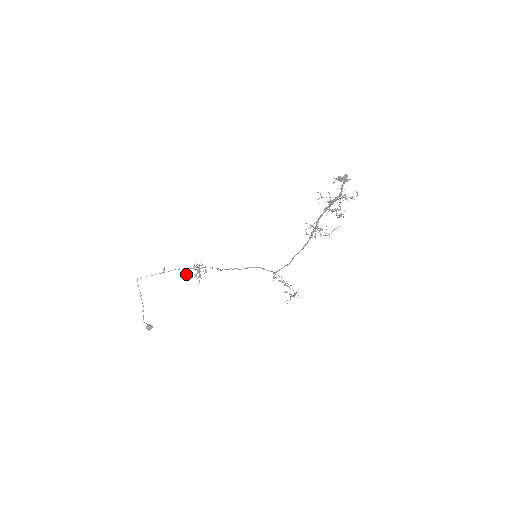
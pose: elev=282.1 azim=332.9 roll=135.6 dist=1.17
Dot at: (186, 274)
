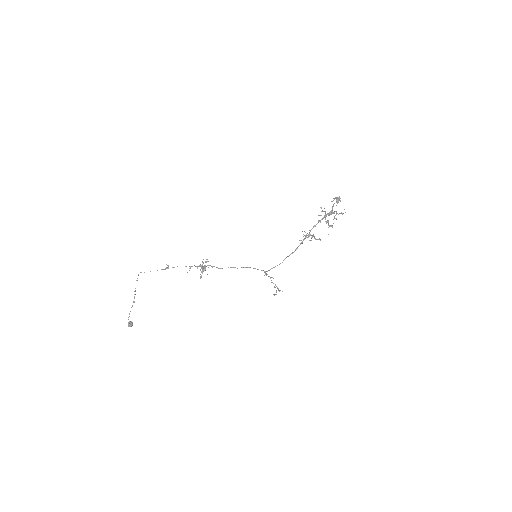
Dot at: (189, 270)
